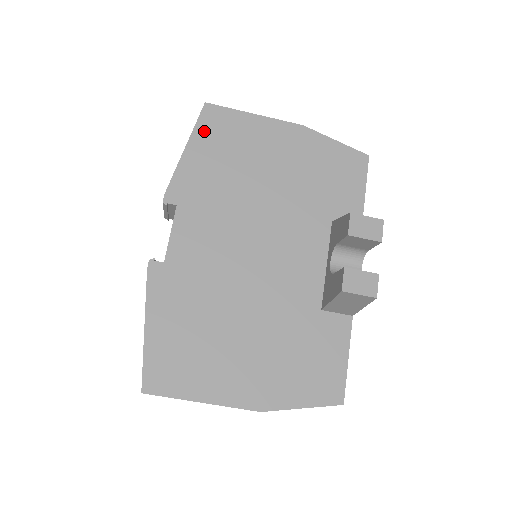
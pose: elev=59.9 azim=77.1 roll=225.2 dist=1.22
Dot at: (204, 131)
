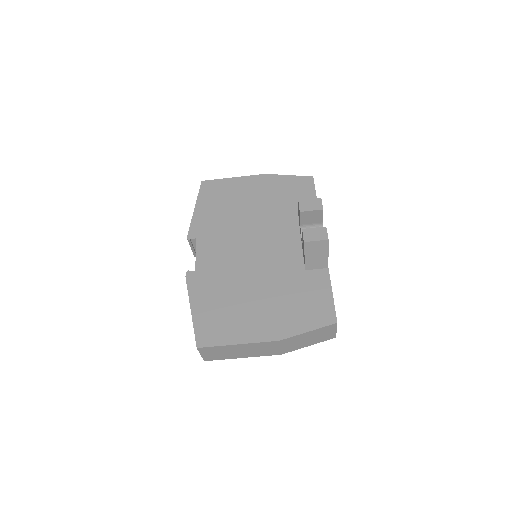
Dot at: (204, 195)
